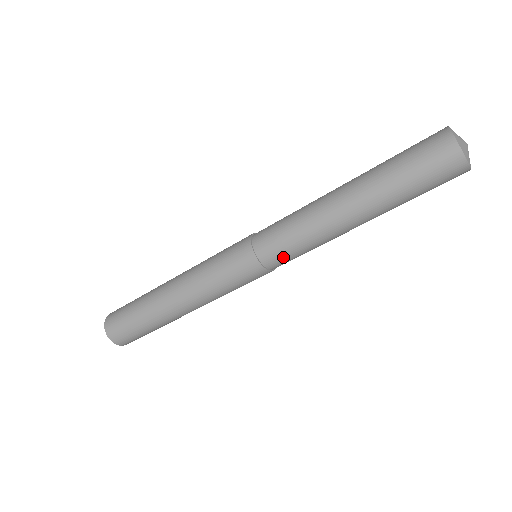
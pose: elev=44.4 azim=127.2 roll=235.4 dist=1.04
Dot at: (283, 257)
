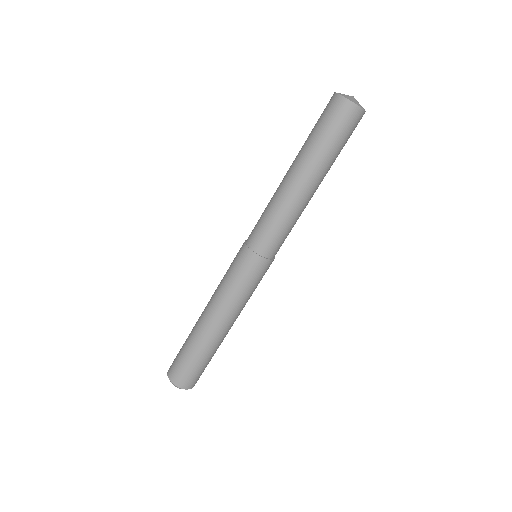
Dot at: (257, 231)
